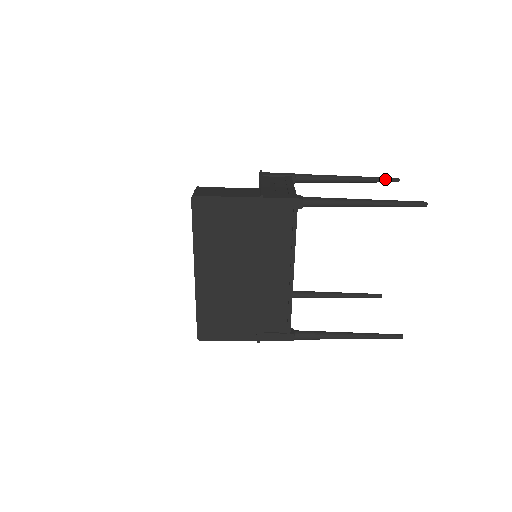
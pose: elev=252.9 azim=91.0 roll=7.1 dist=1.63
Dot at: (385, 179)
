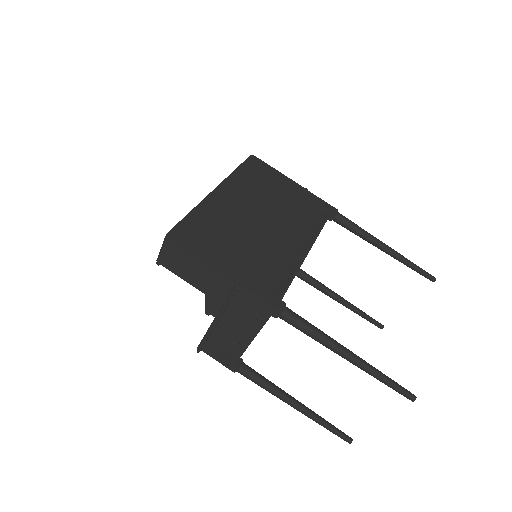
Dot at: (372, 318)
